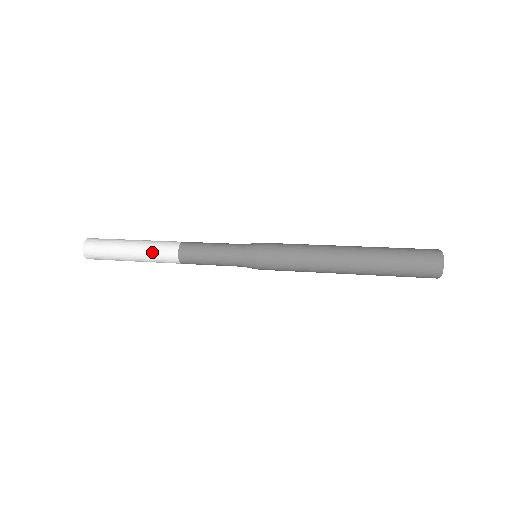
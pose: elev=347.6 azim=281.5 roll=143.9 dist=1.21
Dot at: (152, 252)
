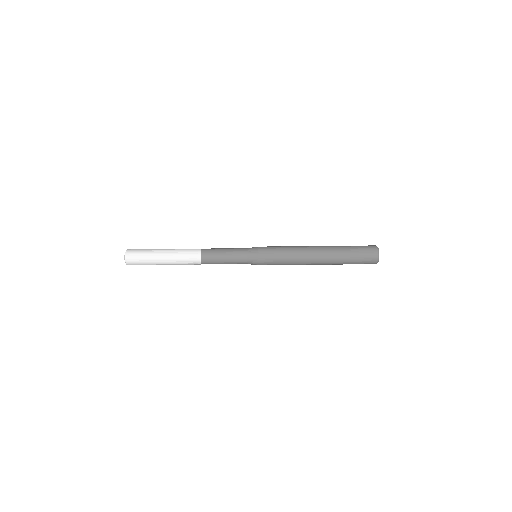
Dot at: occluded
